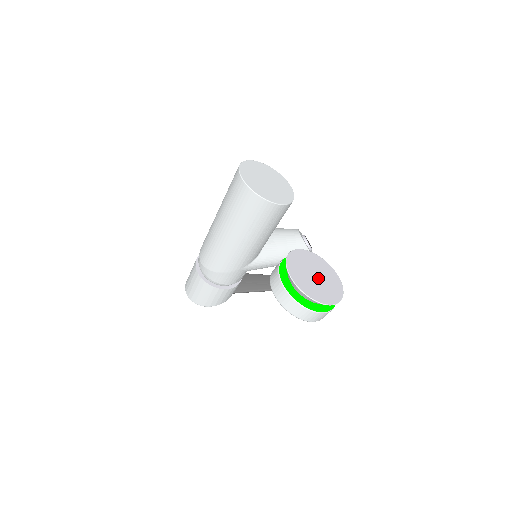
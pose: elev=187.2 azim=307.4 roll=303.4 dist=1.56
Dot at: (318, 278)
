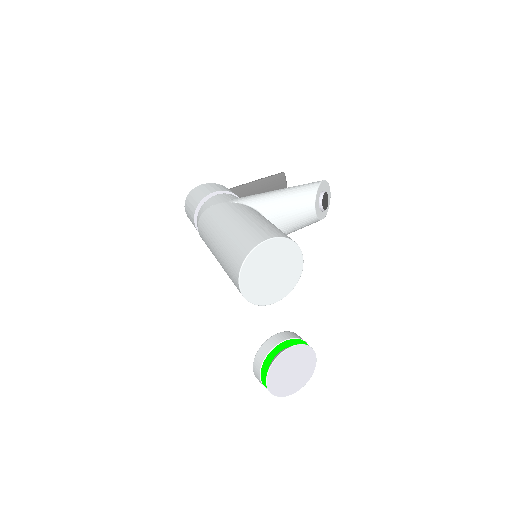
Dot at: (294, 372)
